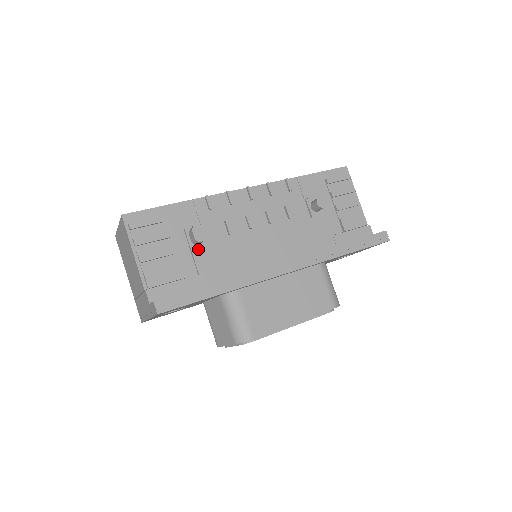
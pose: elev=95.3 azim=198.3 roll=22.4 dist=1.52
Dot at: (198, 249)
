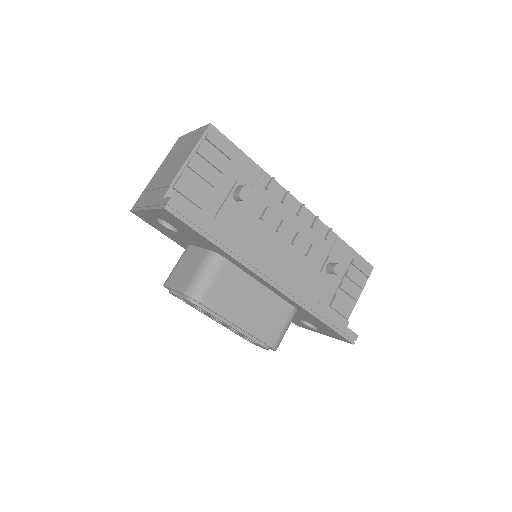
Dot at: (232, 203)
